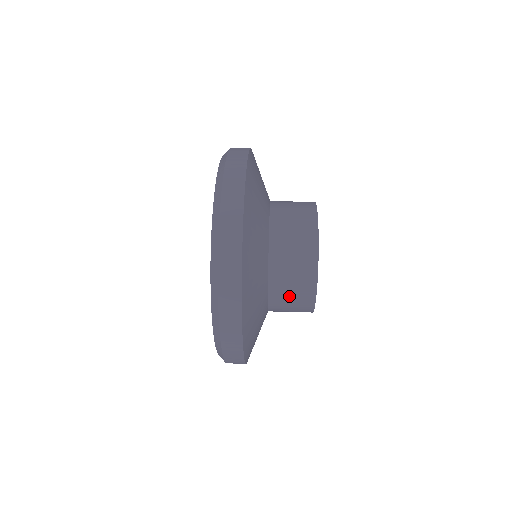
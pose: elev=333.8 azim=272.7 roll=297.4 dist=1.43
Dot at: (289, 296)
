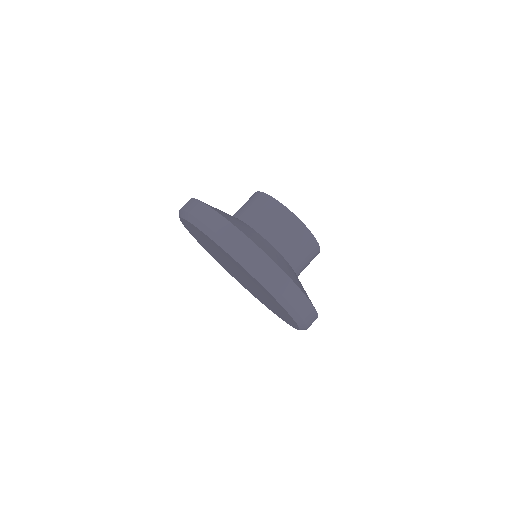
Dot at: occluded
